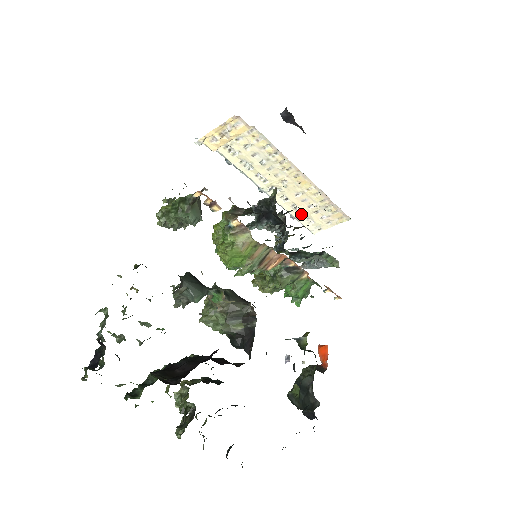
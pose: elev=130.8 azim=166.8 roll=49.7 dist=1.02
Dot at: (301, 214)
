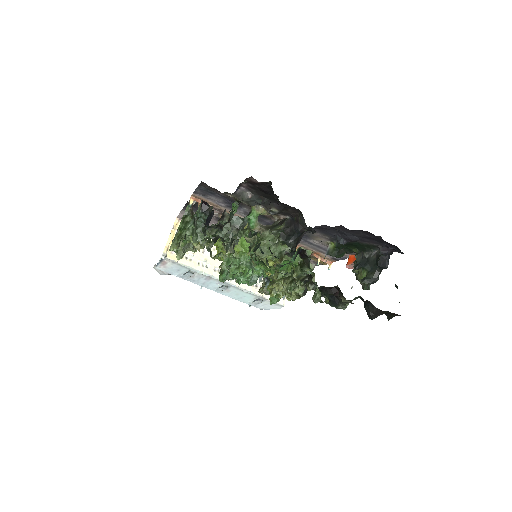
Dot at: occluded
